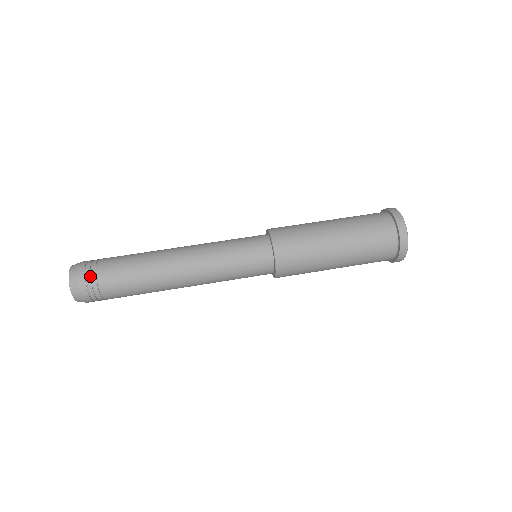
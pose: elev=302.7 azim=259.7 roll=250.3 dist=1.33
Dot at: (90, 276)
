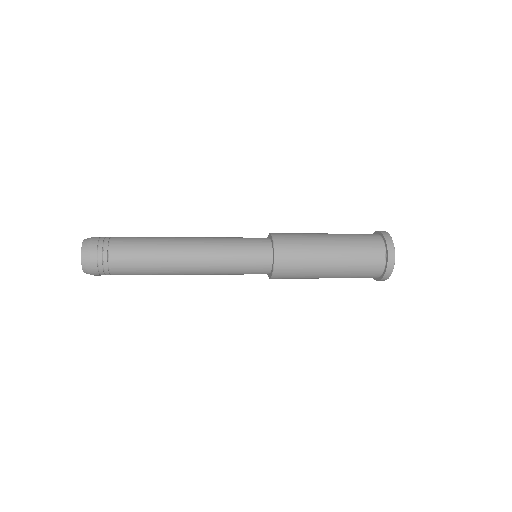
Dot at: (103, 242)
